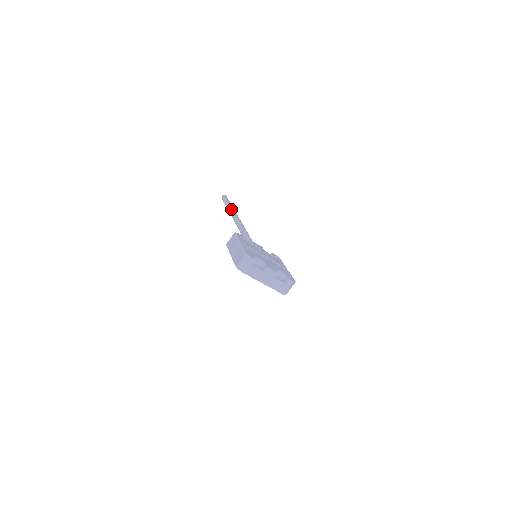
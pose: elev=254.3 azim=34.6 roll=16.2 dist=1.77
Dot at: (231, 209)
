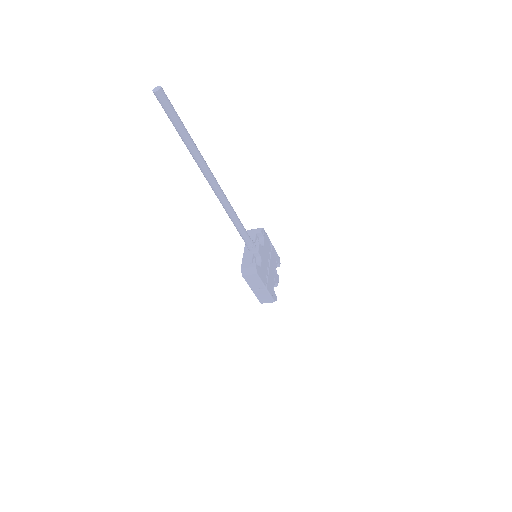
Dot at: (199, 159)
